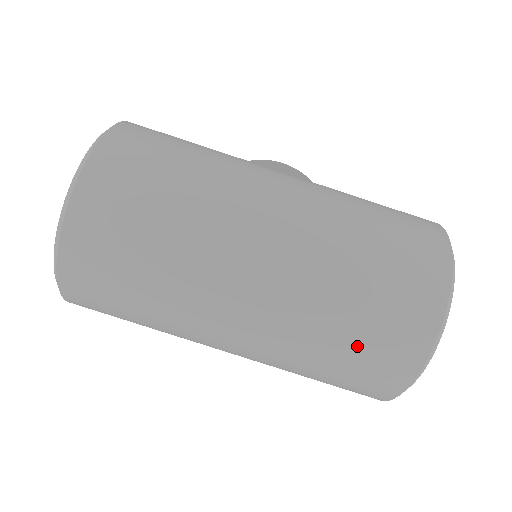
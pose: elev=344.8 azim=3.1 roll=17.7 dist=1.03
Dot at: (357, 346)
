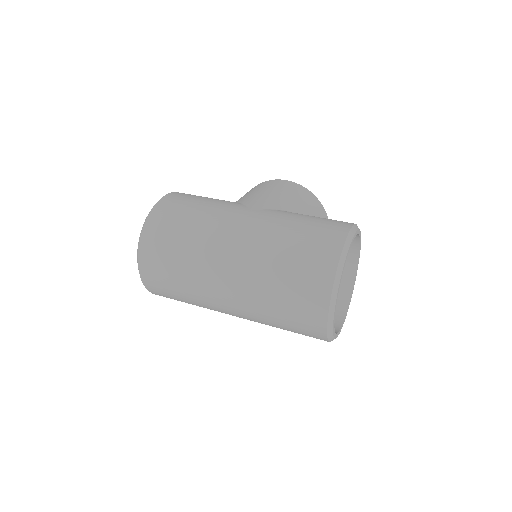
Dot at: (288, 314)
